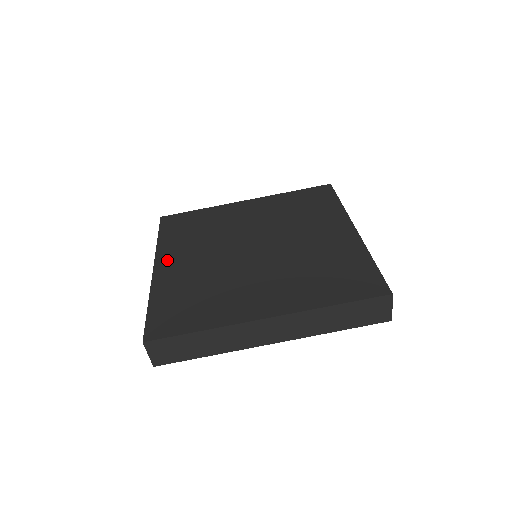
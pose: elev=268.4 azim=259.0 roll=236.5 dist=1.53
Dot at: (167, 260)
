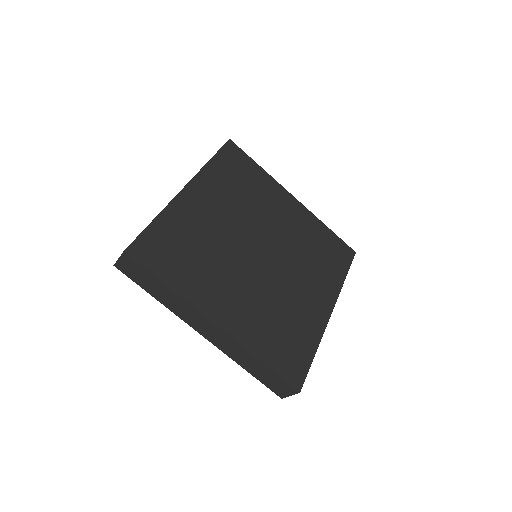
Dot at: (199, 191)
